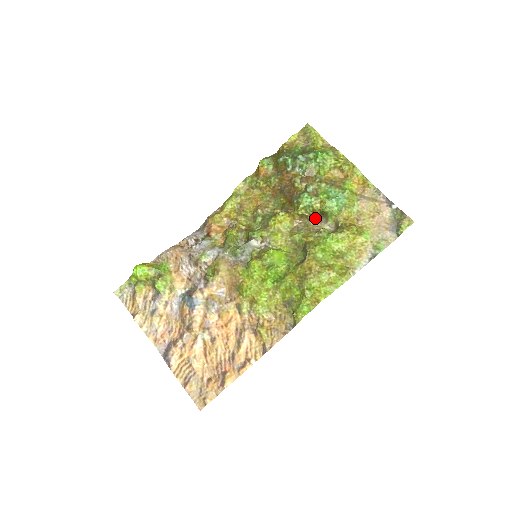
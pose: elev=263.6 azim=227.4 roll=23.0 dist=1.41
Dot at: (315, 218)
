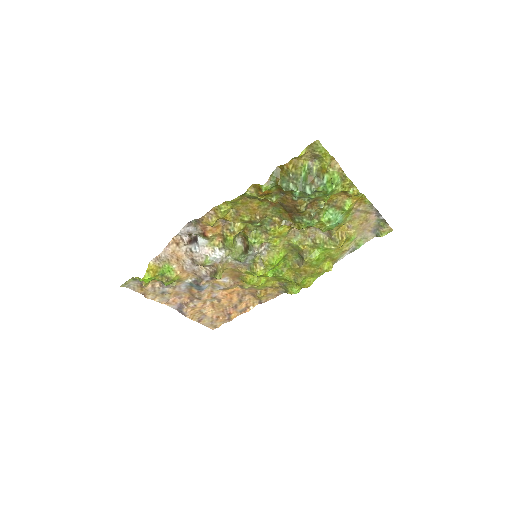
Dot at: (311, 226)
